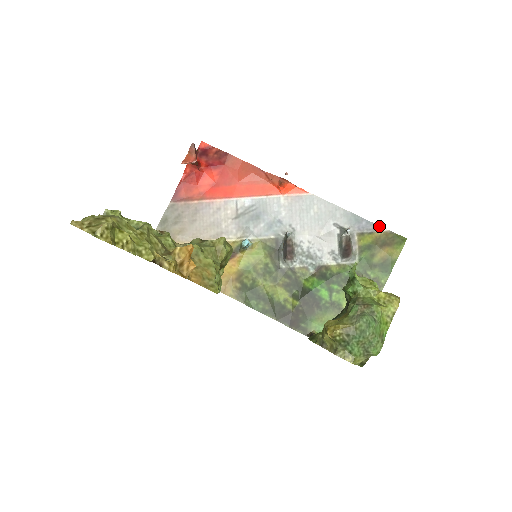
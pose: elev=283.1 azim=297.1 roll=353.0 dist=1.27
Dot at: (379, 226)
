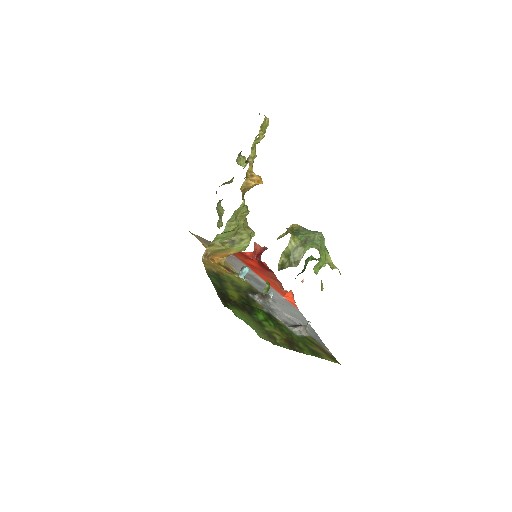
Dot at: (328, 349)
